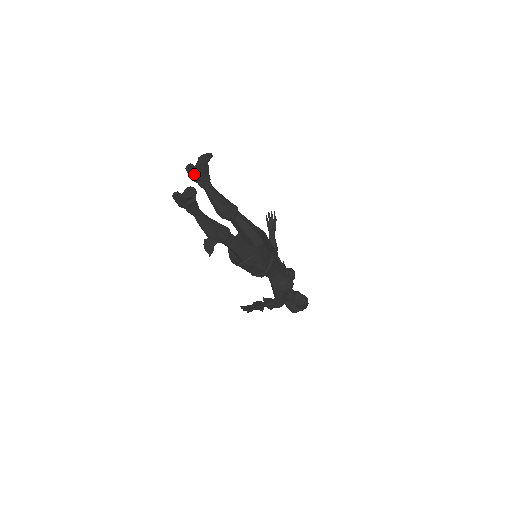
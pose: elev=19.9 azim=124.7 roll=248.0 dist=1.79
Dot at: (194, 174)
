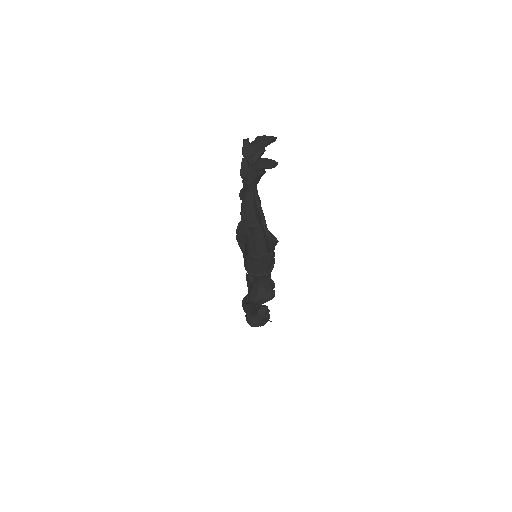
Dot at: (250, 150)
